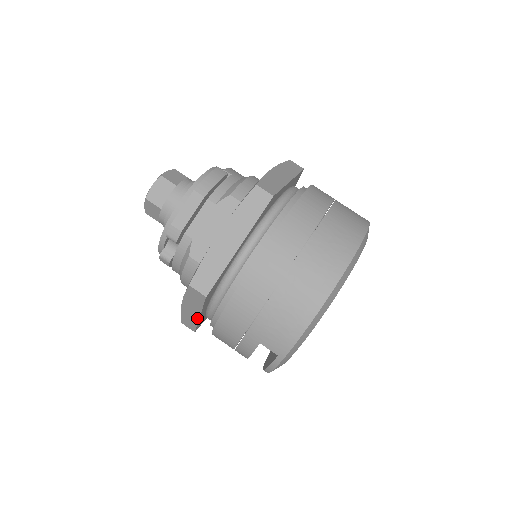
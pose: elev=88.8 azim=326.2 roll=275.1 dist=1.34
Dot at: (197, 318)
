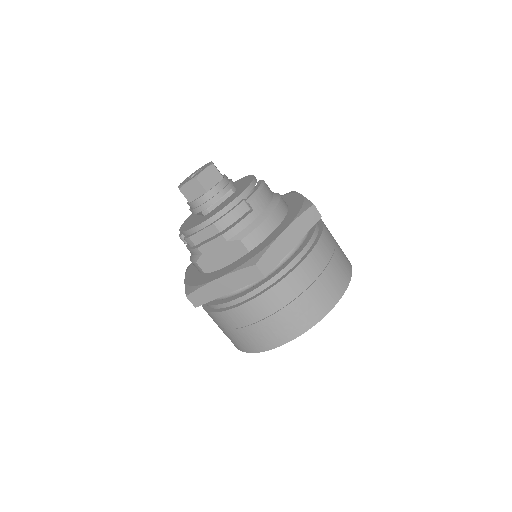
Dot at: occluded
